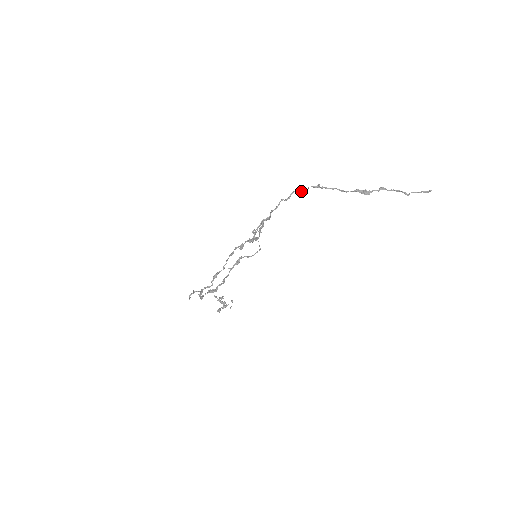
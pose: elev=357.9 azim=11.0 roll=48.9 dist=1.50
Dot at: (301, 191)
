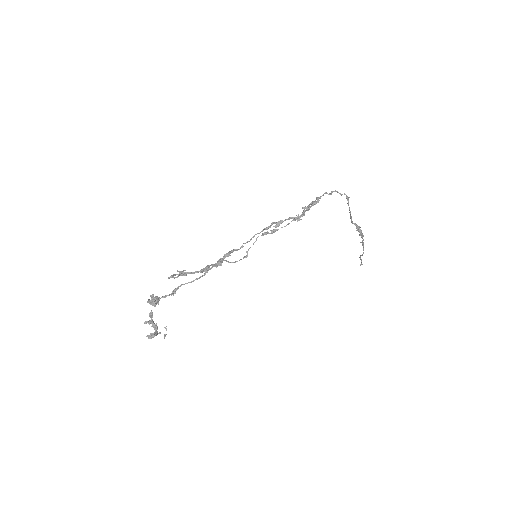
Dot at: (340, 193)
